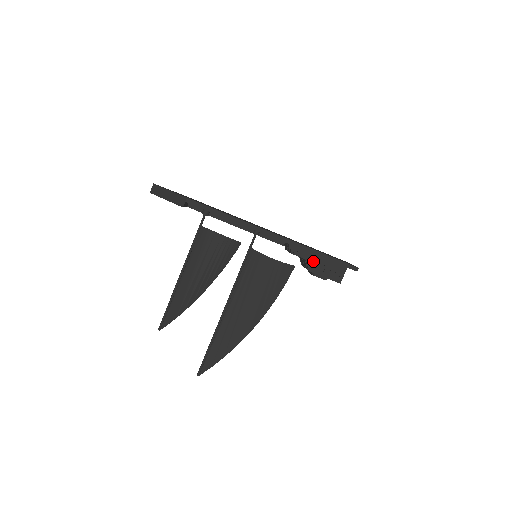
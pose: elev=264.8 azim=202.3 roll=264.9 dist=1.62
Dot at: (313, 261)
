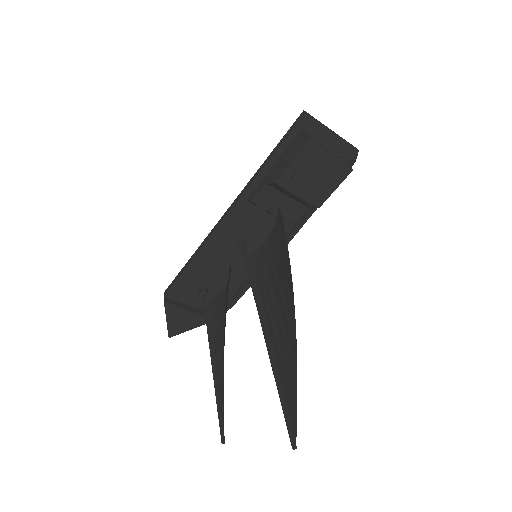
Dot at: (272, 175)
